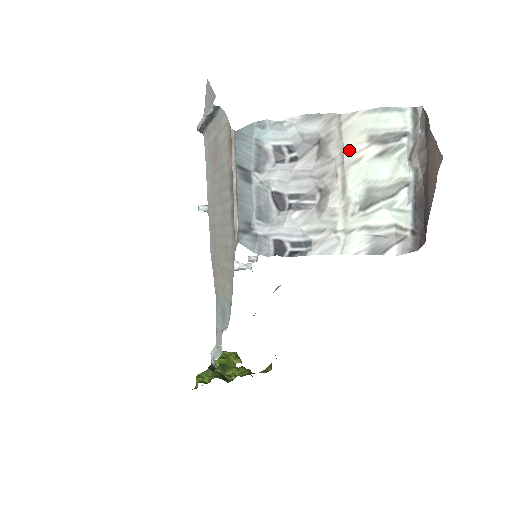
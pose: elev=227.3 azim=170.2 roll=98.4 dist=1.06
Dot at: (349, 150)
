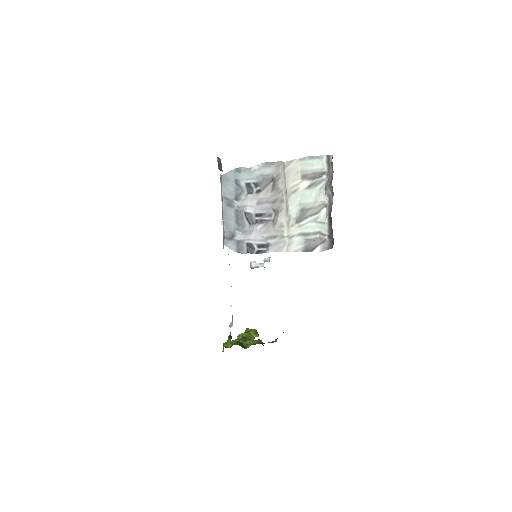
Dot at: (290, 184)
